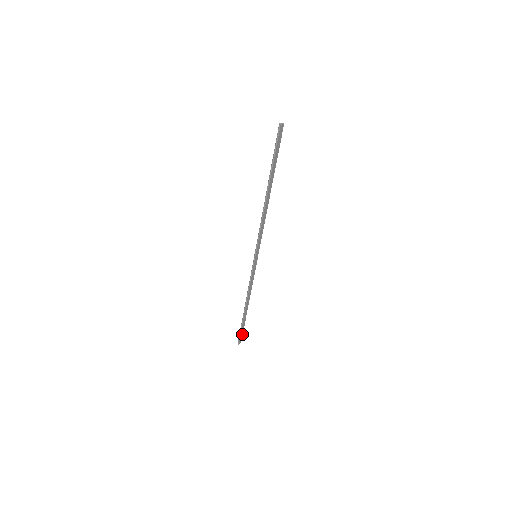
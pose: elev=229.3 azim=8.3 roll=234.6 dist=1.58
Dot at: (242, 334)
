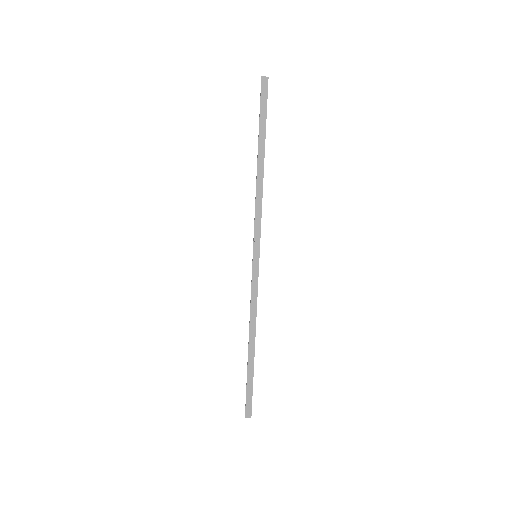
Dot at: (251, 400)
